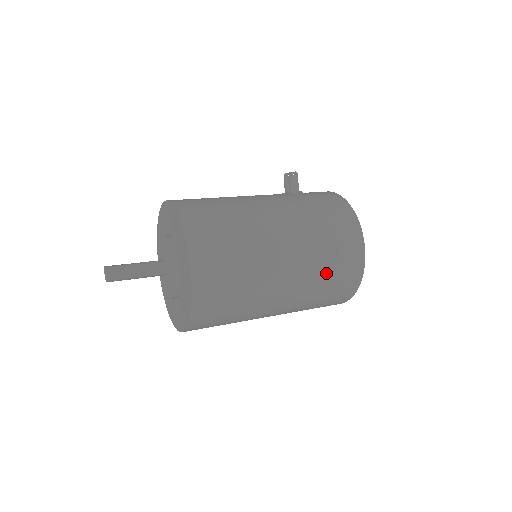
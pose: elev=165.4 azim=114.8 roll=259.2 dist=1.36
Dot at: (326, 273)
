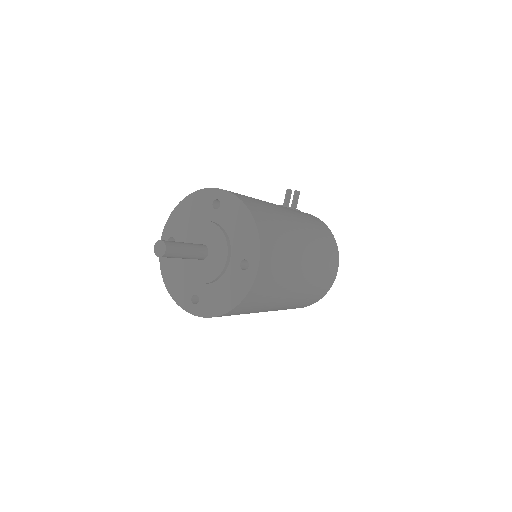
Dot at: (316, 286)
